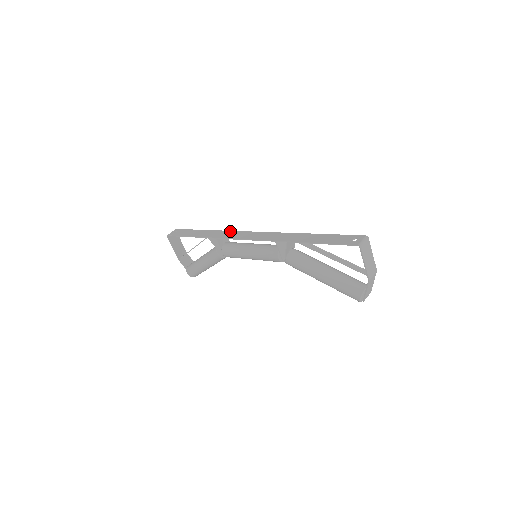
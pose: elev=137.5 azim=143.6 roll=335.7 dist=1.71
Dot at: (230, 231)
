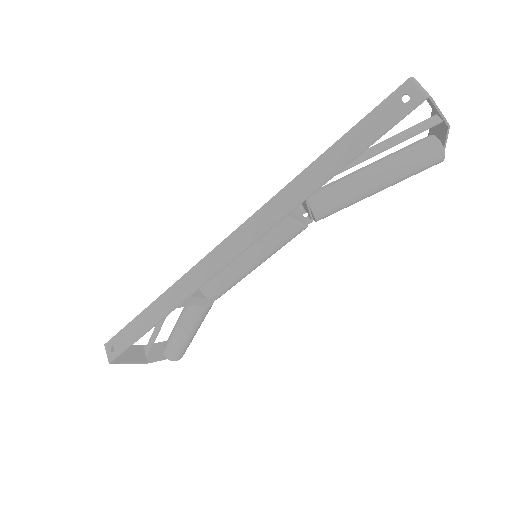
Dot at: (192, 270)
